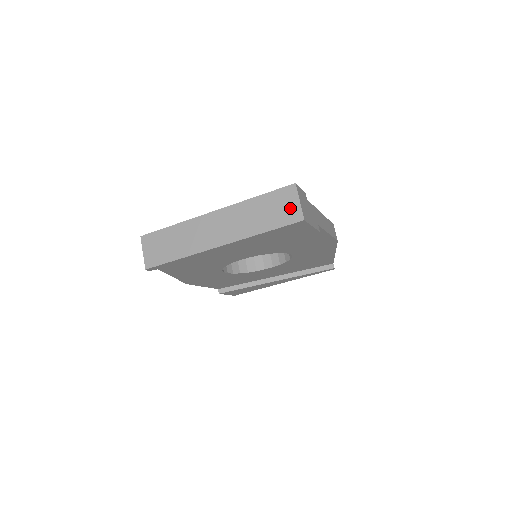
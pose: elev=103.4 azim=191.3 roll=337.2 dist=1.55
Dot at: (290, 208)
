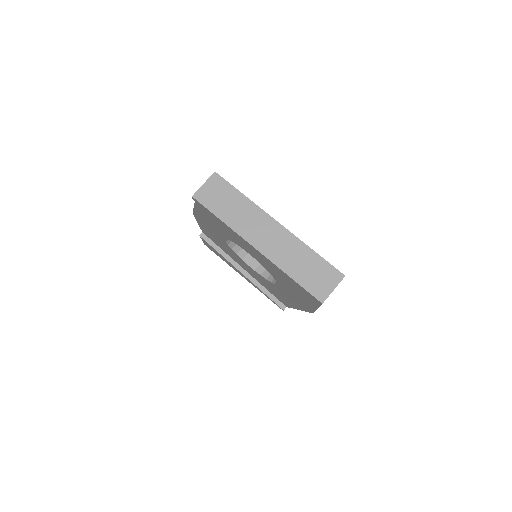
Dot at: (324, 285)
